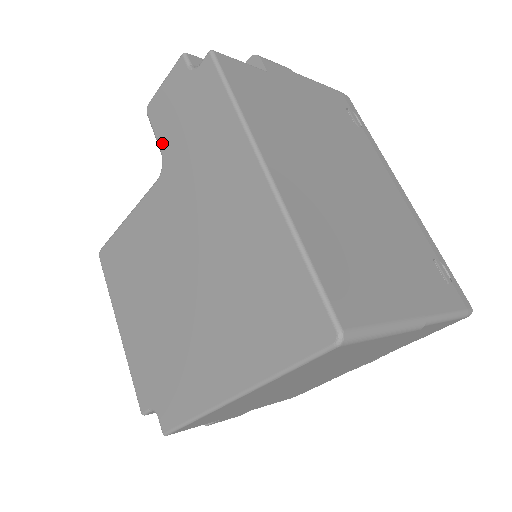
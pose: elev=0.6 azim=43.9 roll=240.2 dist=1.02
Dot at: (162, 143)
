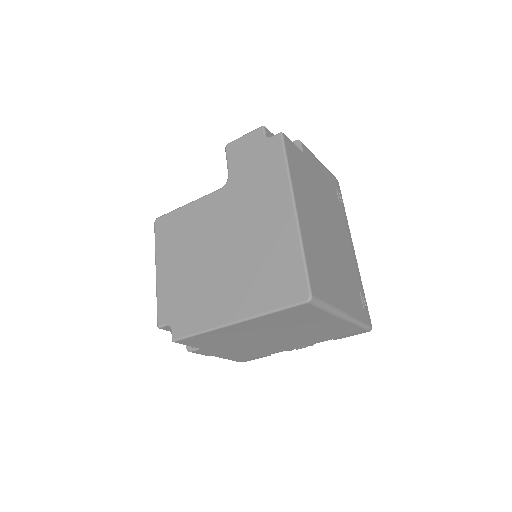
Dot at: (231, 169)
